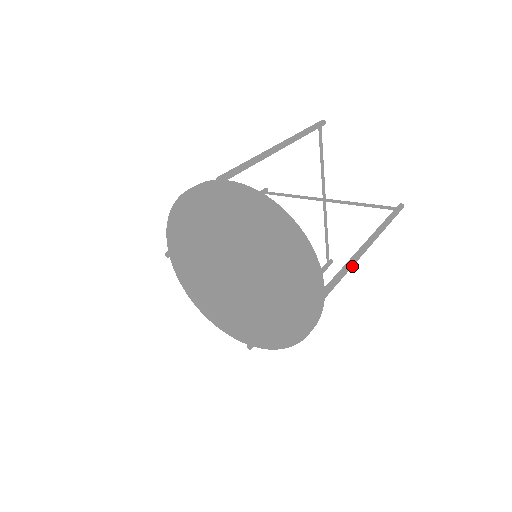
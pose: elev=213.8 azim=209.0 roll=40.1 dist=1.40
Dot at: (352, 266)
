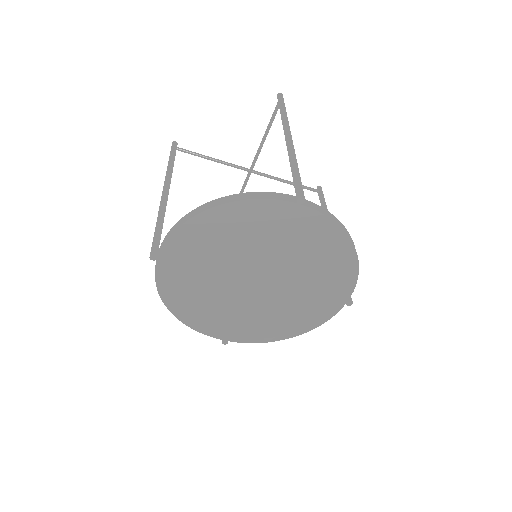
Dot at: (296, 162)
